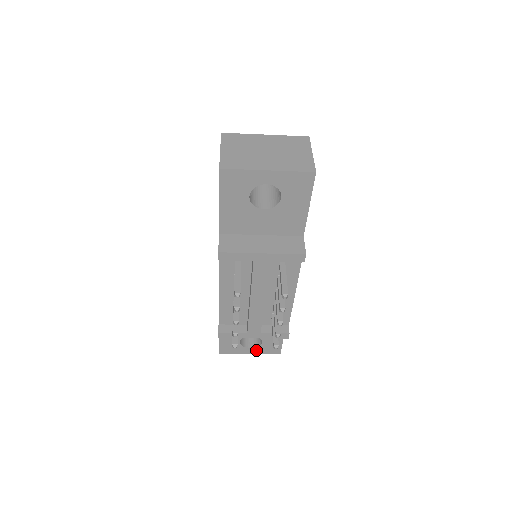
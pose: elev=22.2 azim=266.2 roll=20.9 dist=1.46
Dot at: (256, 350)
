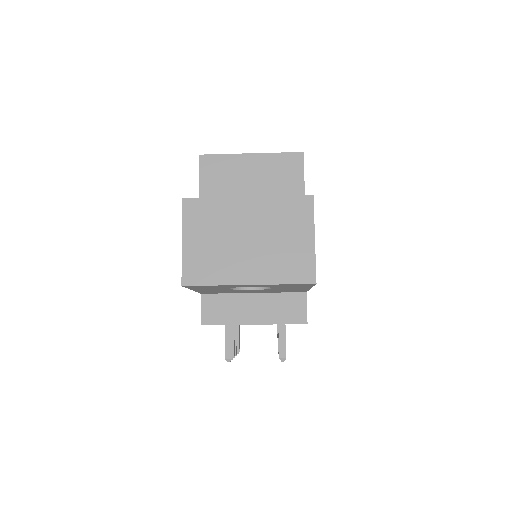
Dot at: occluded
